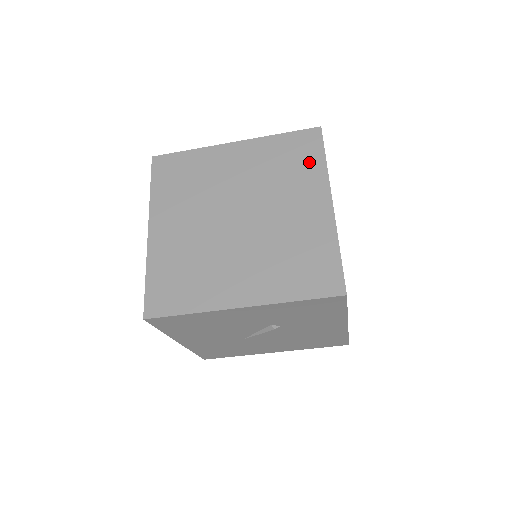
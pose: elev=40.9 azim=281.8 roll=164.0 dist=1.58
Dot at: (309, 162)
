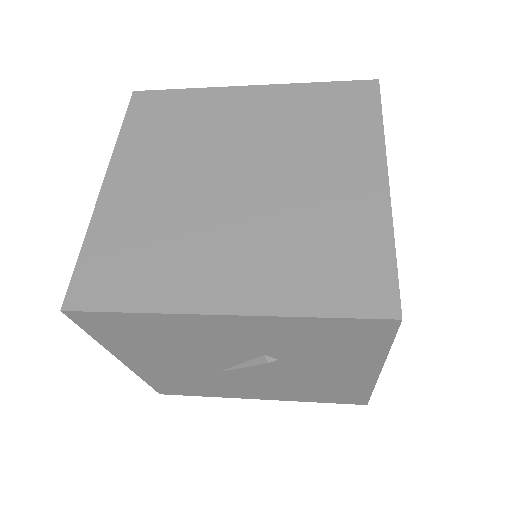
Dot at: (357, 121)
